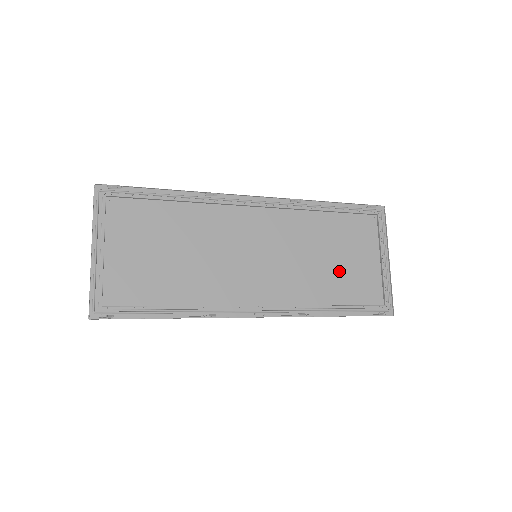
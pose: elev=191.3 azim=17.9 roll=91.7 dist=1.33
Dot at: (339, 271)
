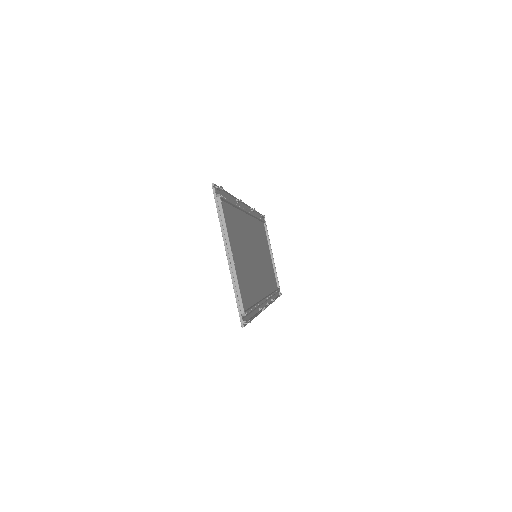
Dot at: (268, 265)
